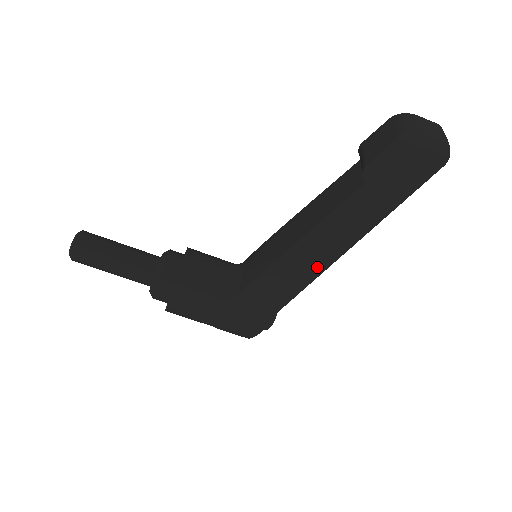
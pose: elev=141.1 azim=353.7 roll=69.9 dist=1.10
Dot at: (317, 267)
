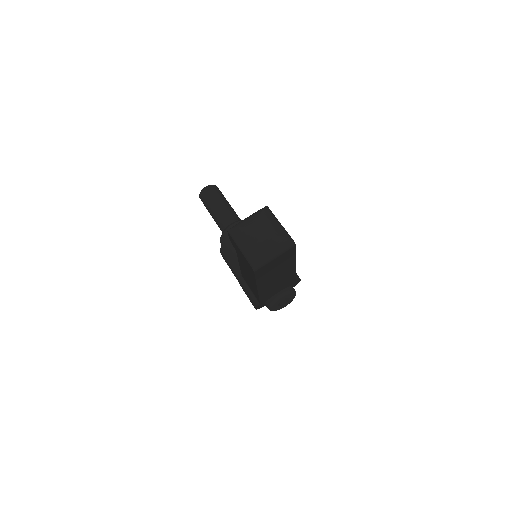
Dot at: occluded
